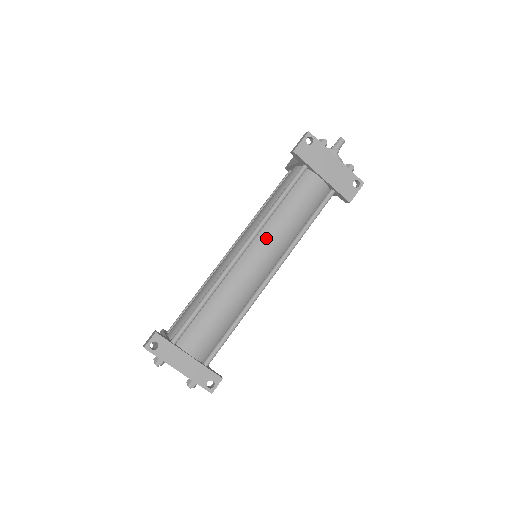
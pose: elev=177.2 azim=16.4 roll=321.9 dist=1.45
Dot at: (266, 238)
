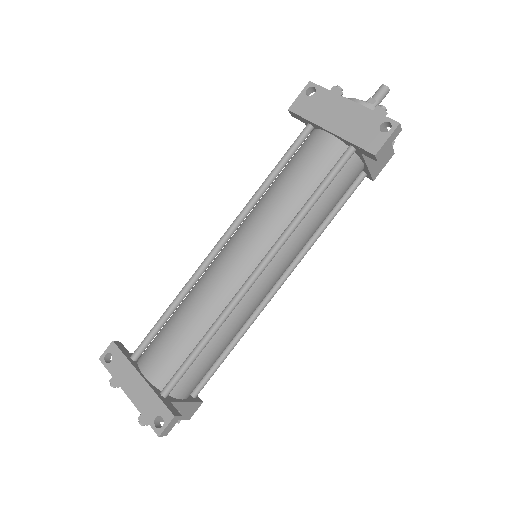
Dot at: (250, 222)
